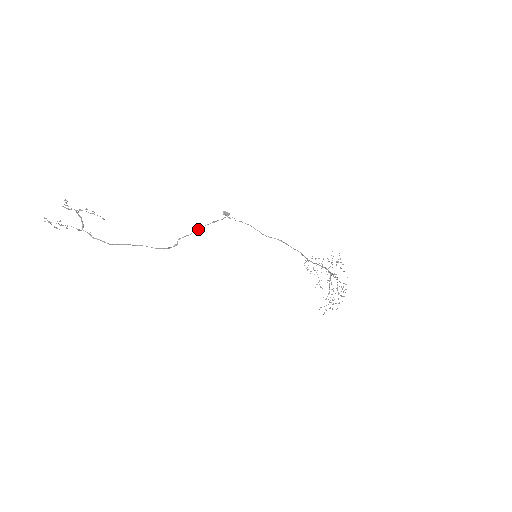
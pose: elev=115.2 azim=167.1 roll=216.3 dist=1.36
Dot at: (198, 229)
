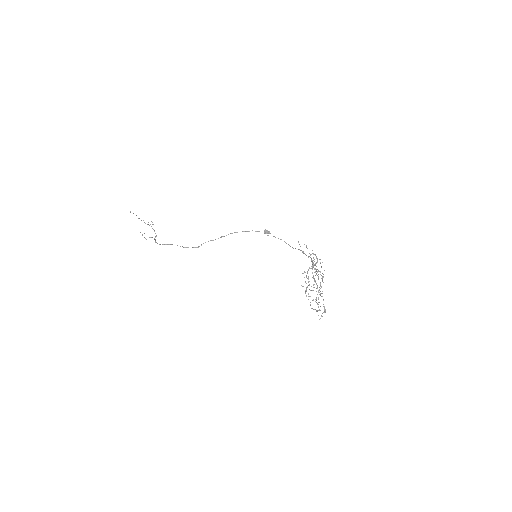
Dot at: (221, 237)
